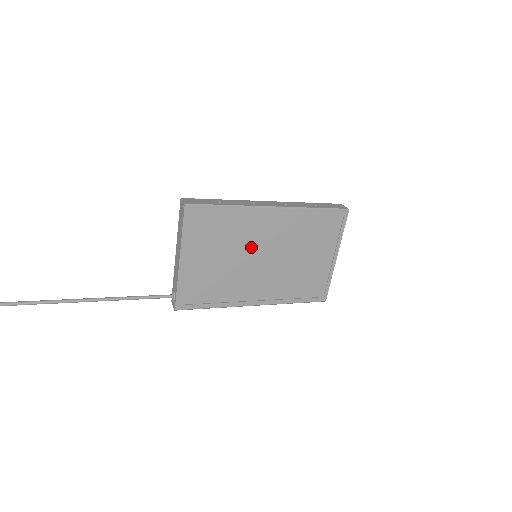
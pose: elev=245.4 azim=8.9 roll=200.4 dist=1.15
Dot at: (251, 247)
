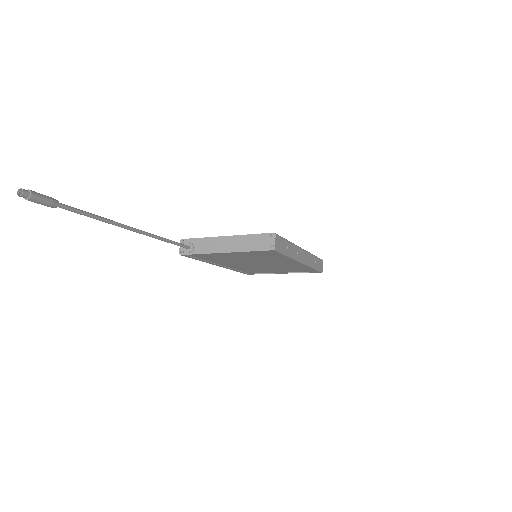
Dot at: (263, 261)
